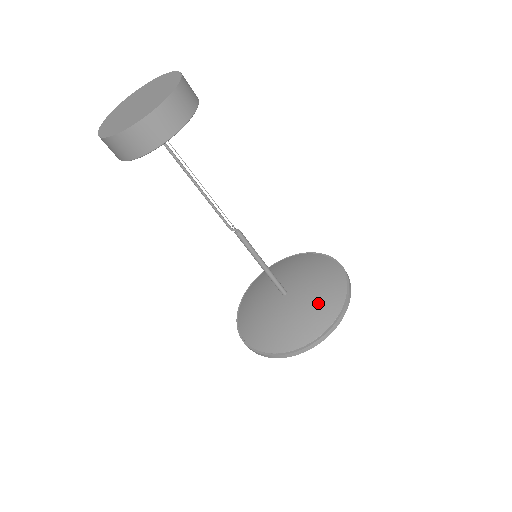
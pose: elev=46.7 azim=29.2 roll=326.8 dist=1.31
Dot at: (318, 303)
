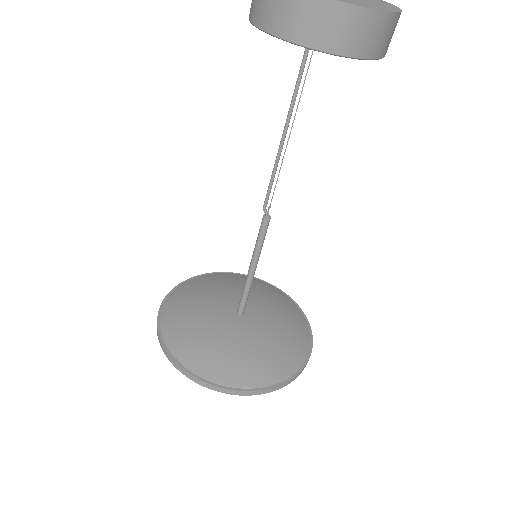
Dot at: (258, 356)
